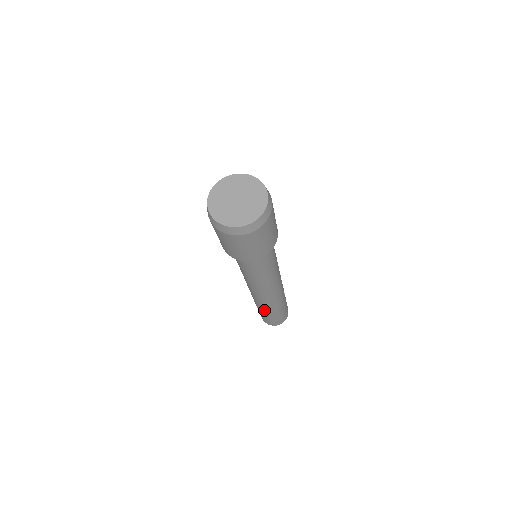
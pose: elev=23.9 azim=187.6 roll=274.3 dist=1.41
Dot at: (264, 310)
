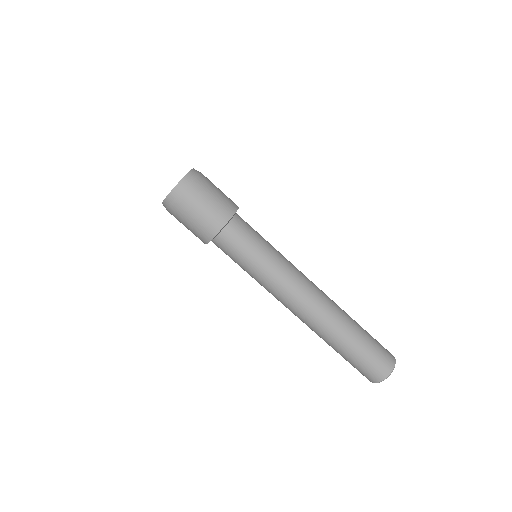
Dot at: (327, 343)
